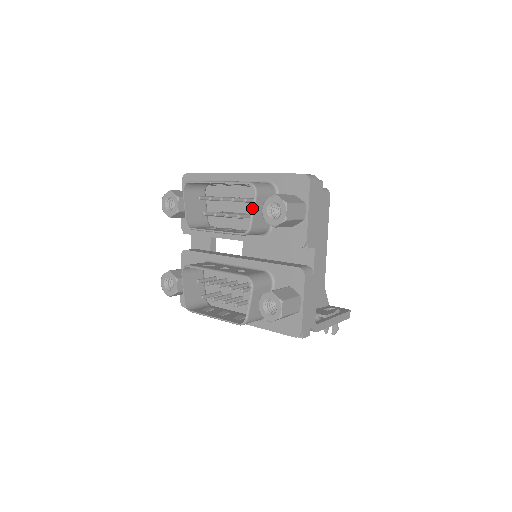
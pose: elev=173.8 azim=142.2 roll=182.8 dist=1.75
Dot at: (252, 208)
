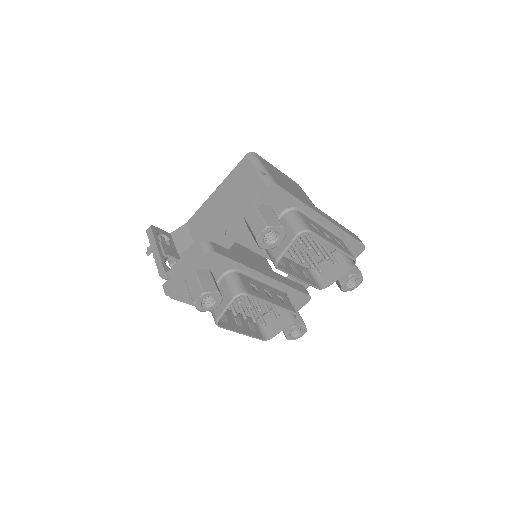
Dot at: occluded
